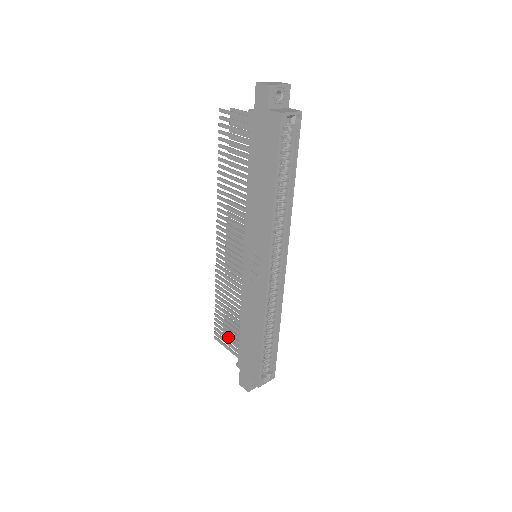
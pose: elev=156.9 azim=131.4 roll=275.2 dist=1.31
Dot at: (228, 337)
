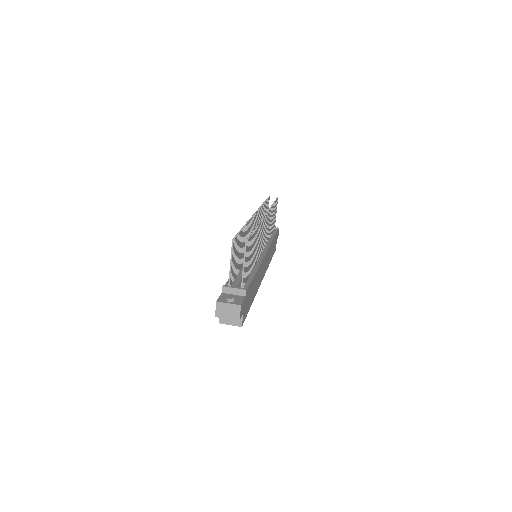
Dot at: occluded
